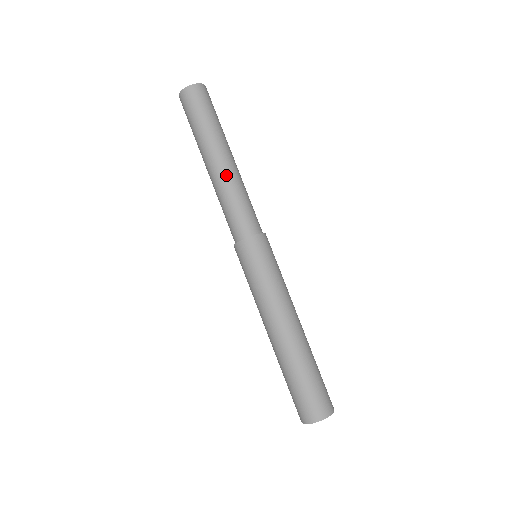
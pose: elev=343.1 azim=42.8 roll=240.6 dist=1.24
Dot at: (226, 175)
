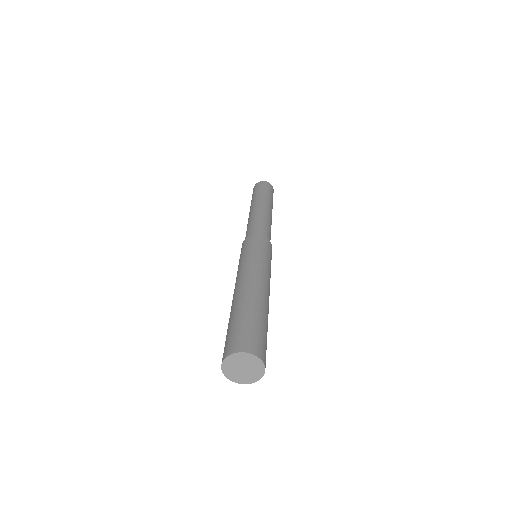
Dot at: (252, 213)
